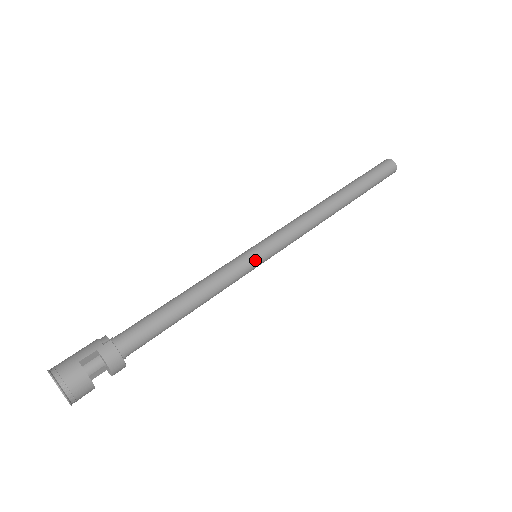
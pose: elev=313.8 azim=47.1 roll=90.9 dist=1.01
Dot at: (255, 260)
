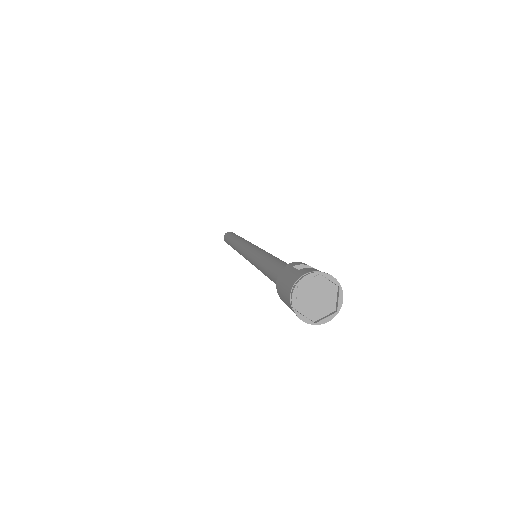
Dot at: occluded
